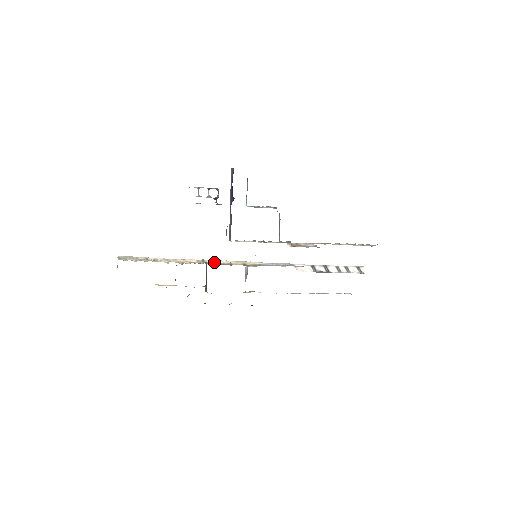
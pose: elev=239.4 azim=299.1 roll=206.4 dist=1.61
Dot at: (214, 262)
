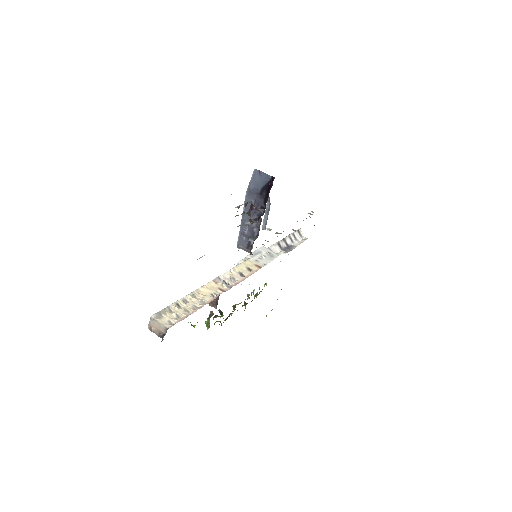
Dot at: (228, 277)
